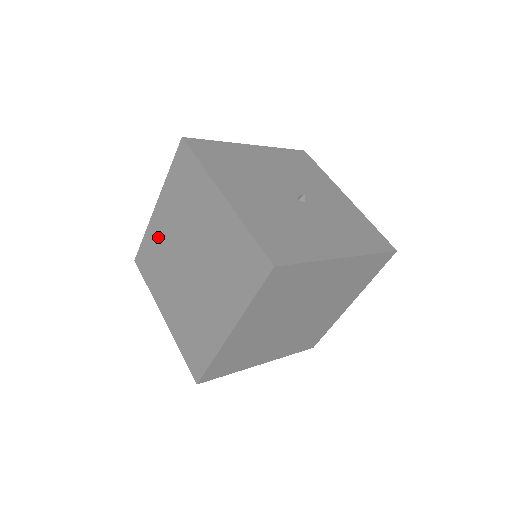
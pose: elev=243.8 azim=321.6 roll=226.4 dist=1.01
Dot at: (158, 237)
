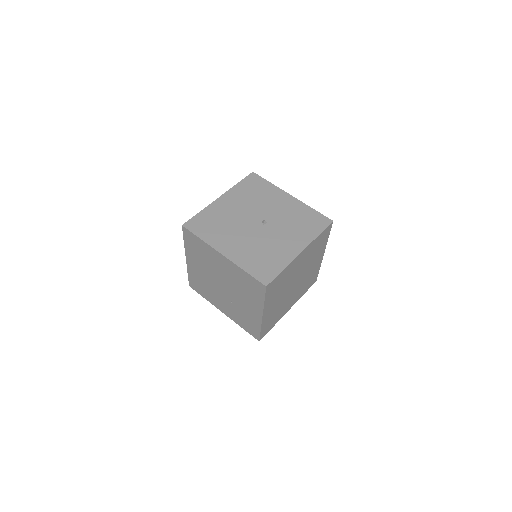
Dot at: (197, 274)
